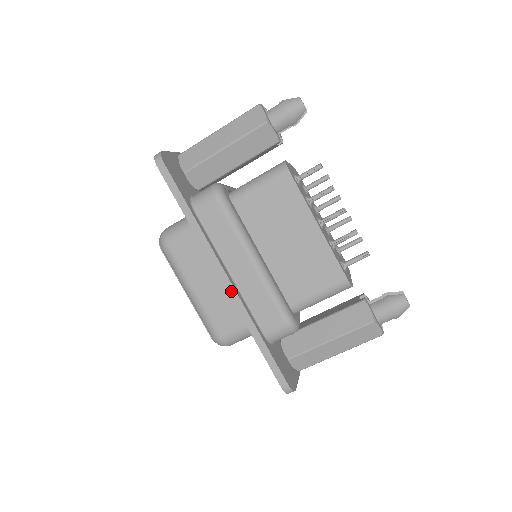
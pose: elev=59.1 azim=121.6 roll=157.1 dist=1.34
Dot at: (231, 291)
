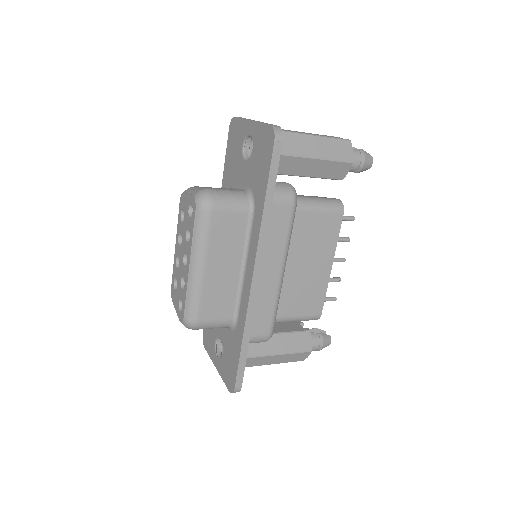
Dot at: (254, 291)
